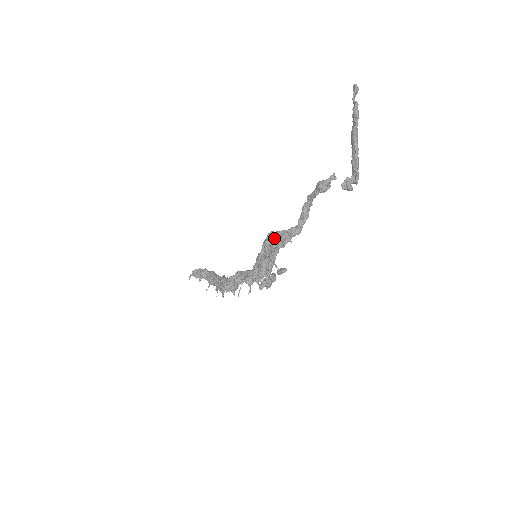
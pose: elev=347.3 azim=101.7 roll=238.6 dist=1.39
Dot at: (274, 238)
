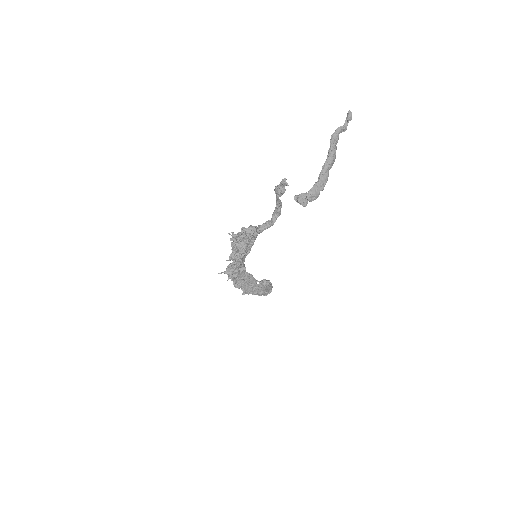
Dot at: (245, 228)
